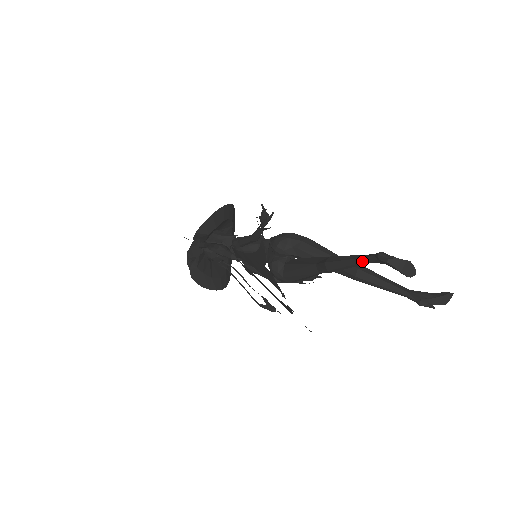
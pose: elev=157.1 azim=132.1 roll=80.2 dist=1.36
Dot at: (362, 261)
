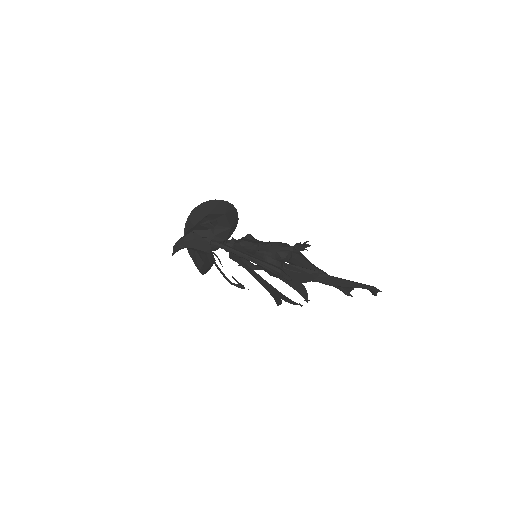
Dot at: (359, 287)
